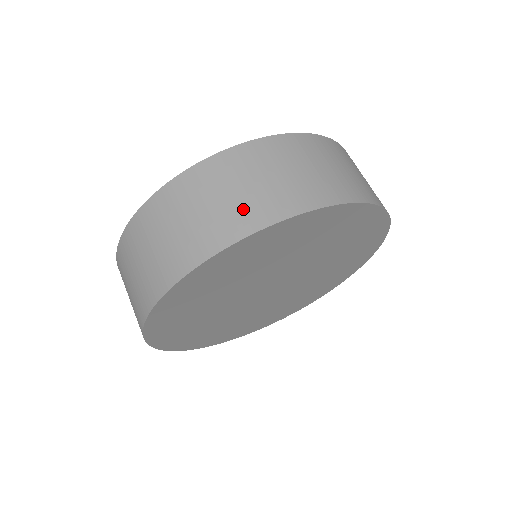
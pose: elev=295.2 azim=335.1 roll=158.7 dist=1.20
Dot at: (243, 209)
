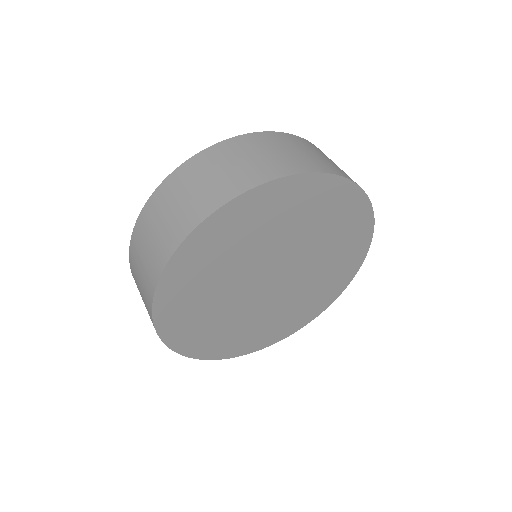
Dot at: (153, 259)
